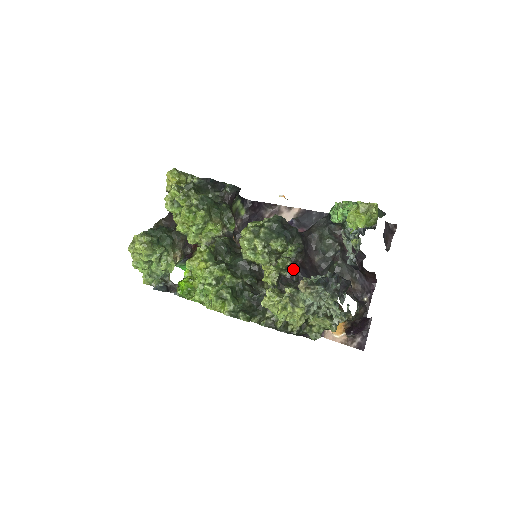
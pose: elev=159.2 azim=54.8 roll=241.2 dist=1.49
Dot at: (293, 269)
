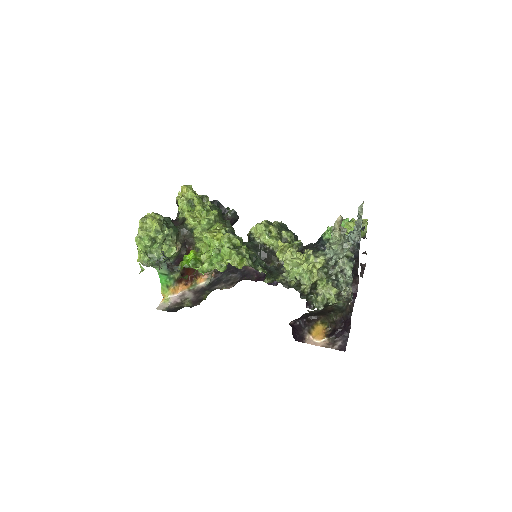
Dot at: occluded
